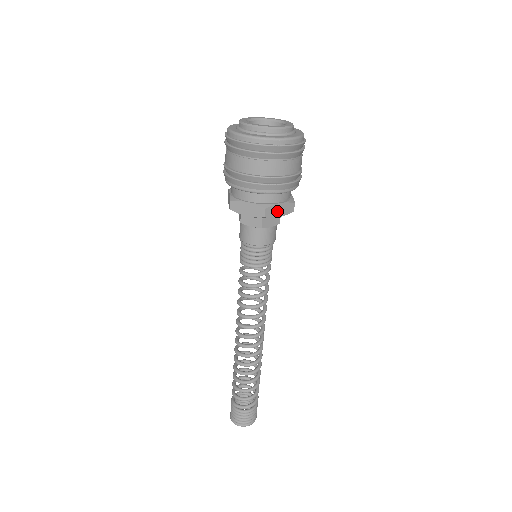
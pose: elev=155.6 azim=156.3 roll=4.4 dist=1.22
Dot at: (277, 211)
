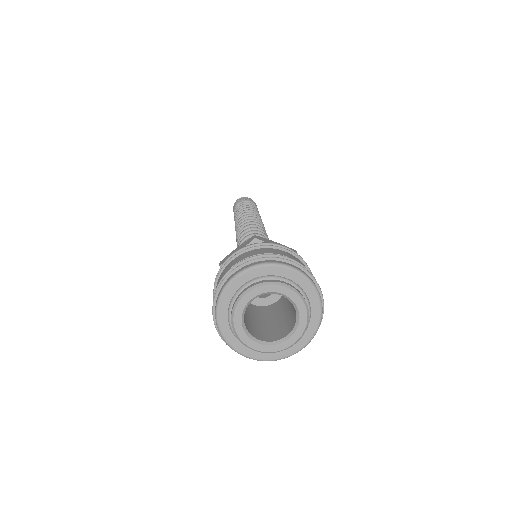
Dot at: occluded
